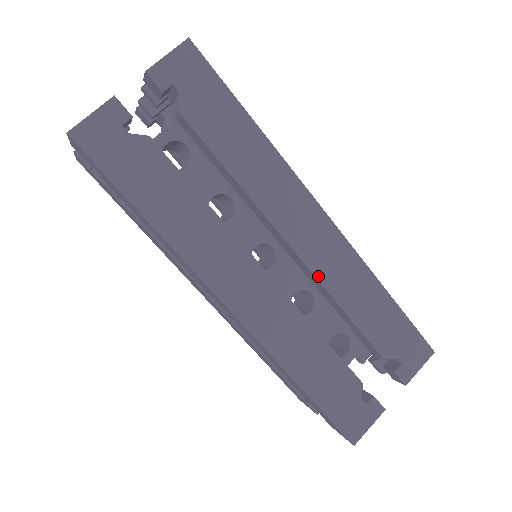
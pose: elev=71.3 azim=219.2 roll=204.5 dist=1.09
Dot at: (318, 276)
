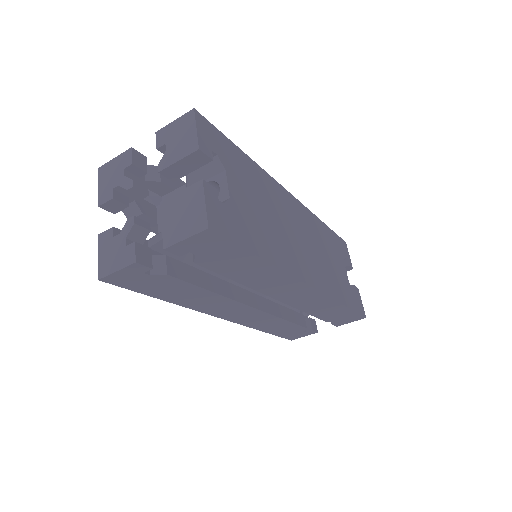
Dot at: (292, 305)
